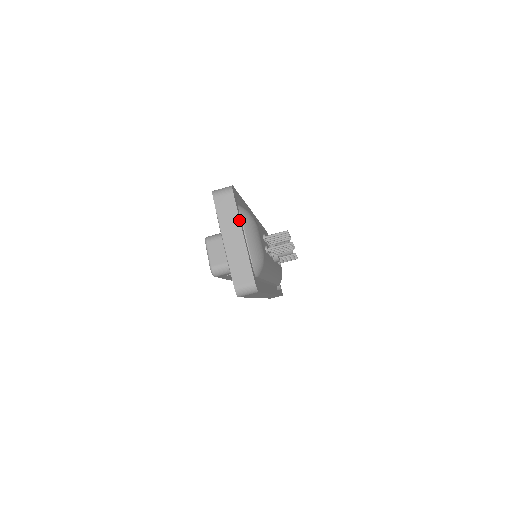
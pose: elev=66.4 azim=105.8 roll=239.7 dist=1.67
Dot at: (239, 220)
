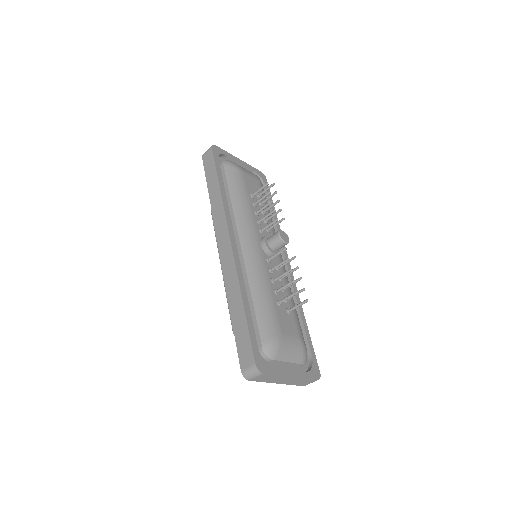
Dot at: (281, 376)
